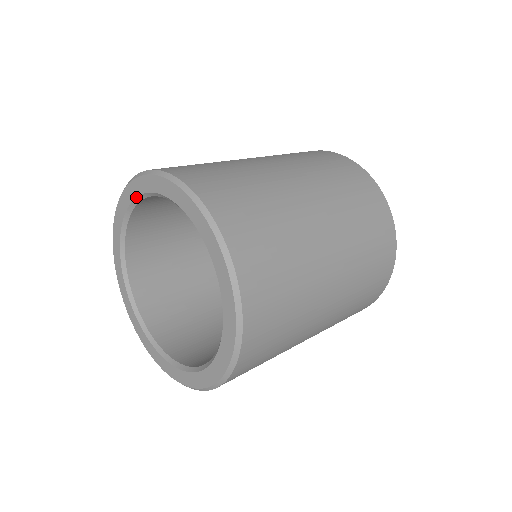
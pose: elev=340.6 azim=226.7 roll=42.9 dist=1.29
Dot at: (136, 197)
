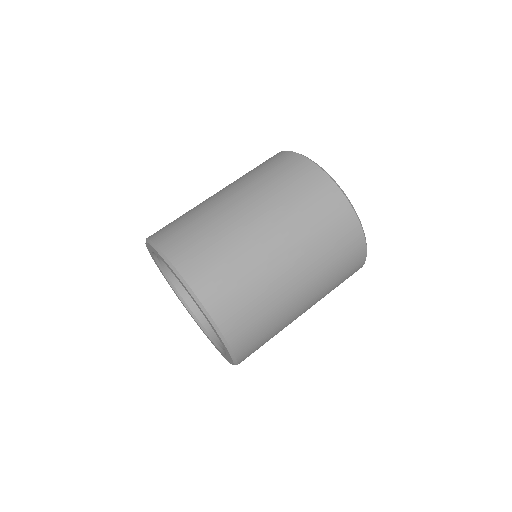
Dot at: (156, 254)
